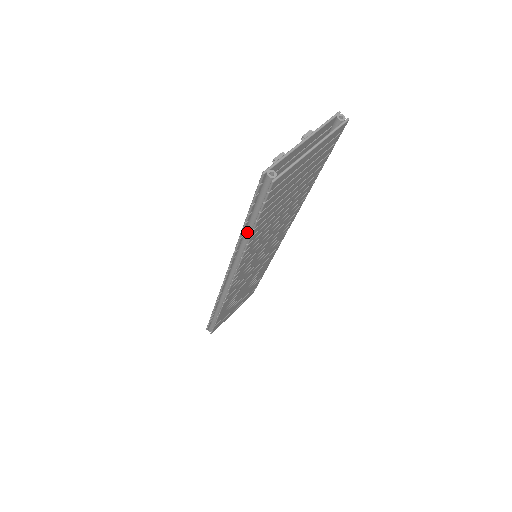
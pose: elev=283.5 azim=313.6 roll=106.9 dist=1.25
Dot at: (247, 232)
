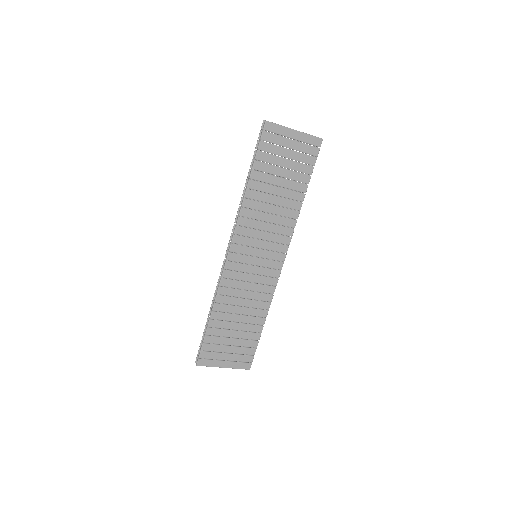
Dot at: (249, 177)
